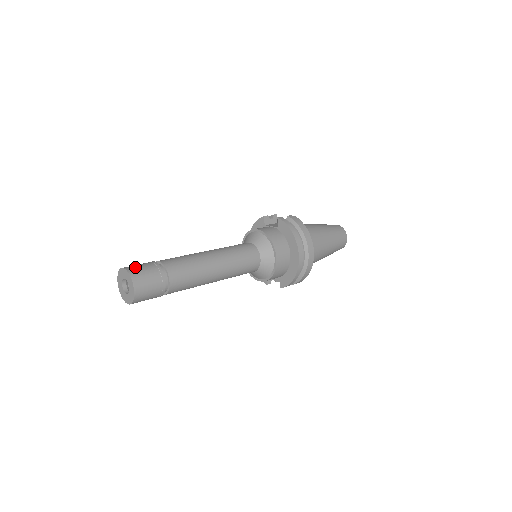
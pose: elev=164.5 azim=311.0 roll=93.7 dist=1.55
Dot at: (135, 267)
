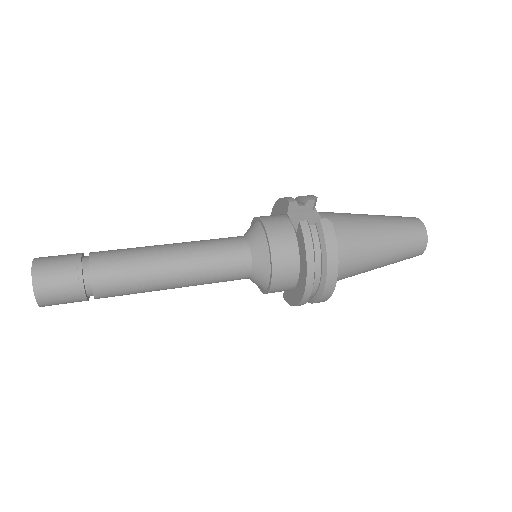
Dot at: (46, 268)
